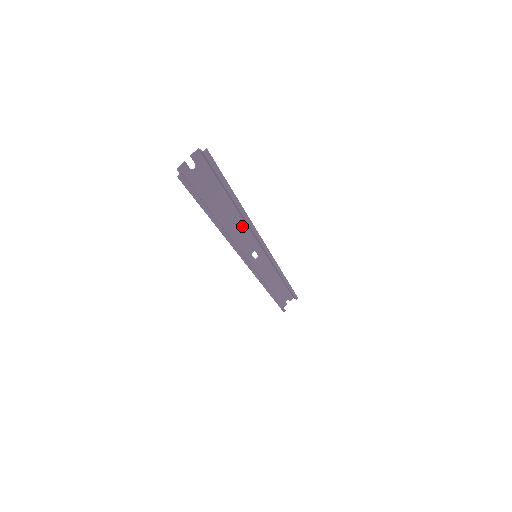
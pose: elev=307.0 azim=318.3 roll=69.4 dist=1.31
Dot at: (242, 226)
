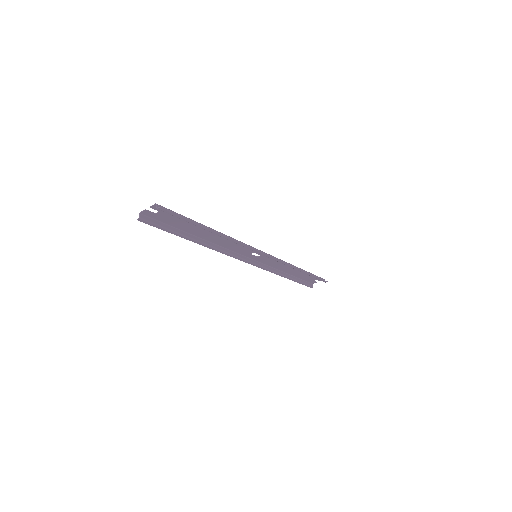
Dot at: occluded
